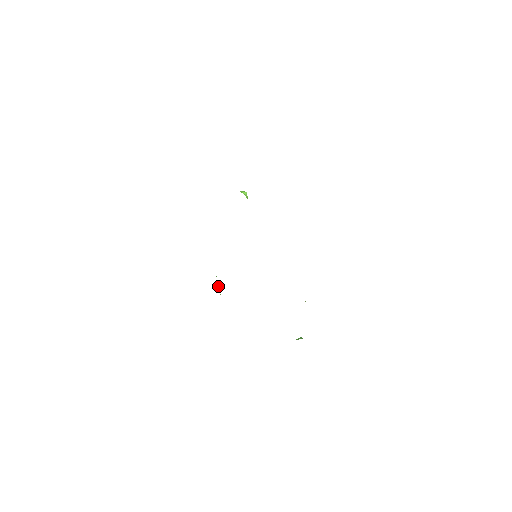
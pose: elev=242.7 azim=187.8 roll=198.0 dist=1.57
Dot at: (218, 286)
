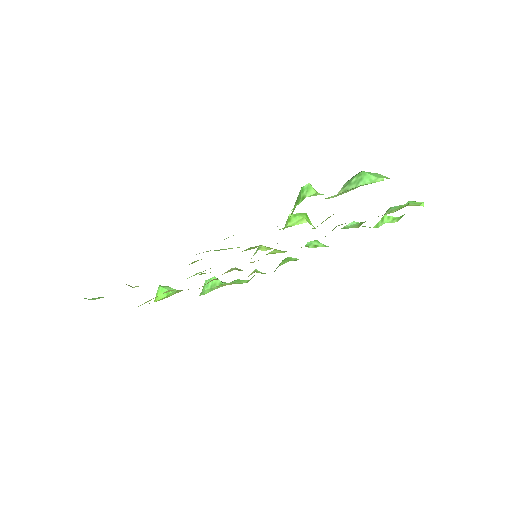
Dot at: (187, 278)
